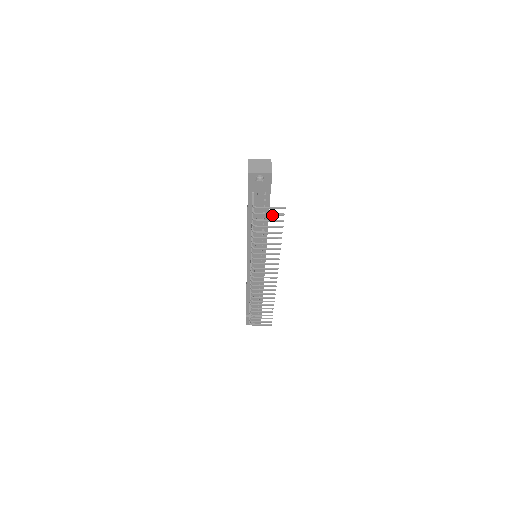
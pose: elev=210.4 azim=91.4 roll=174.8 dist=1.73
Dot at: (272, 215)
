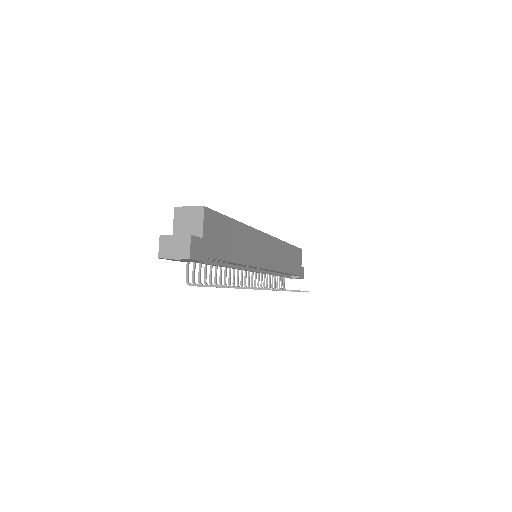
Dot at: occluded
